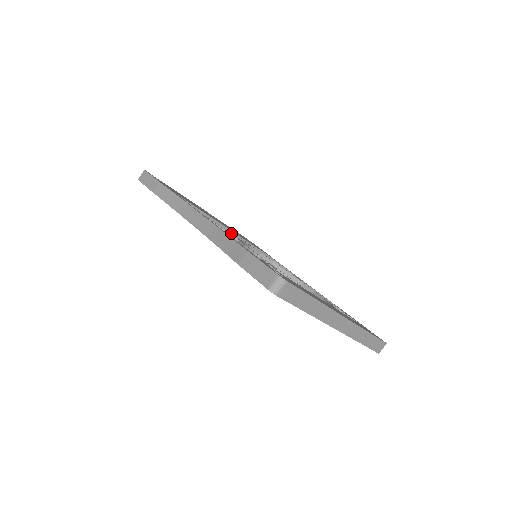
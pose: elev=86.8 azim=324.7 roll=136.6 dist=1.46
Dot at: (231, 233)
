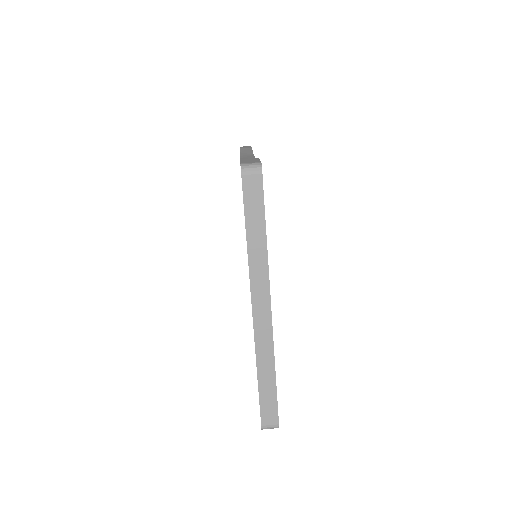
Dot at: occluded
